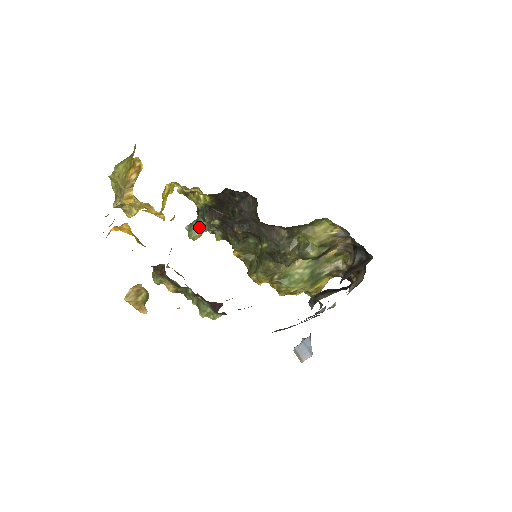
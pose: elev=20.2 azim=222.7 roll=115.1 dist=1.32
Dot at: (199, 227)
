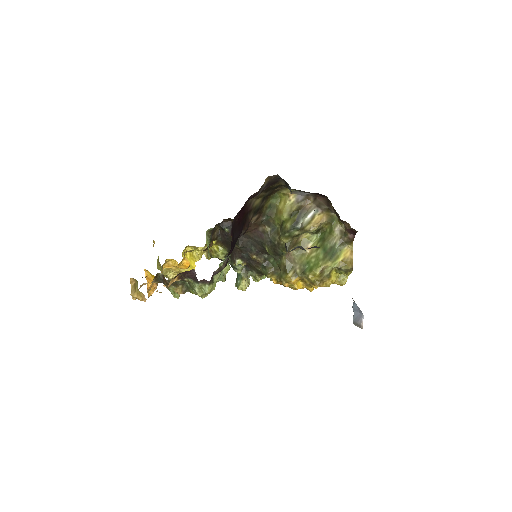
Dot at: (240, 278)
